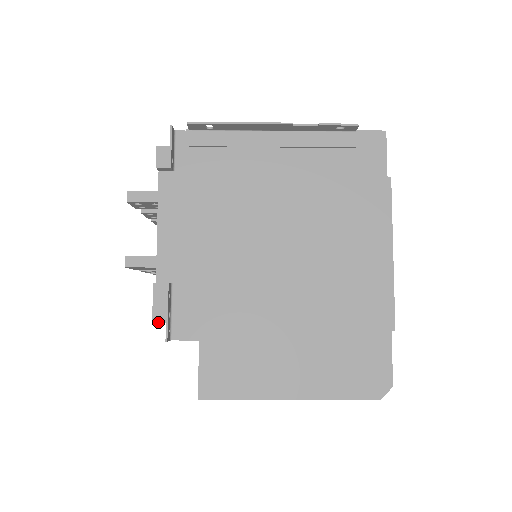
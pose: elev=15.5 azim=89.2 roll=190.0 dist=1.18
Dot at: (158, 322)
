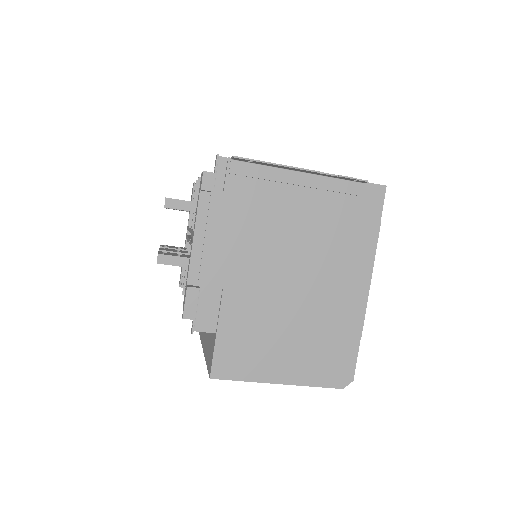
Dot at: (187, 318)
